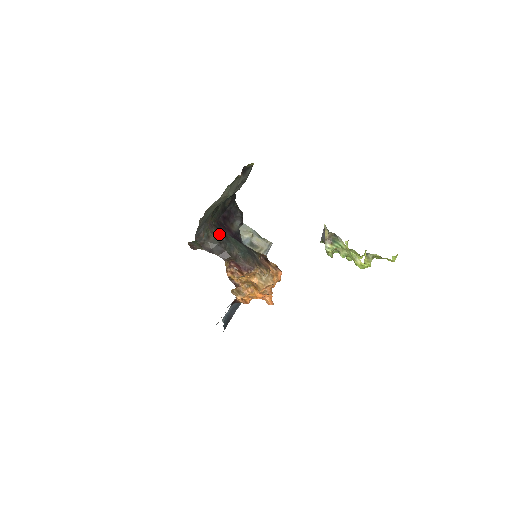
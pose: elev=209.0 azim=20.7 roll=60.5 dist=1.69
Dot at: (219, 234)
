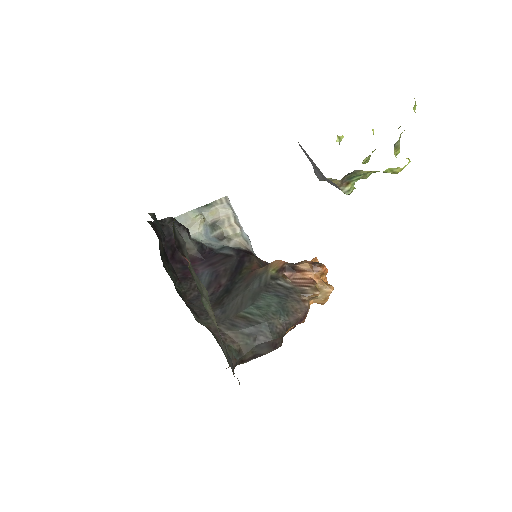
Dot at: (239, 330)
